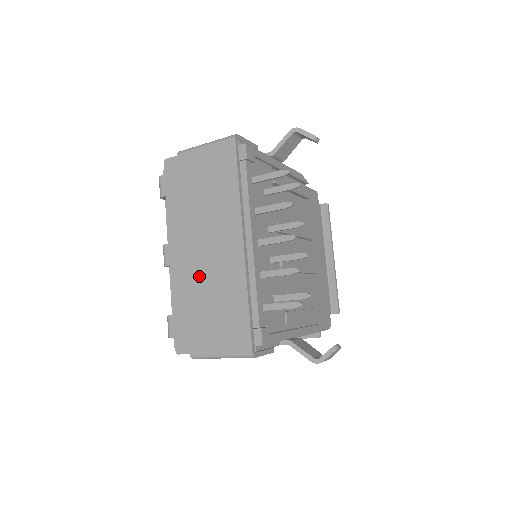
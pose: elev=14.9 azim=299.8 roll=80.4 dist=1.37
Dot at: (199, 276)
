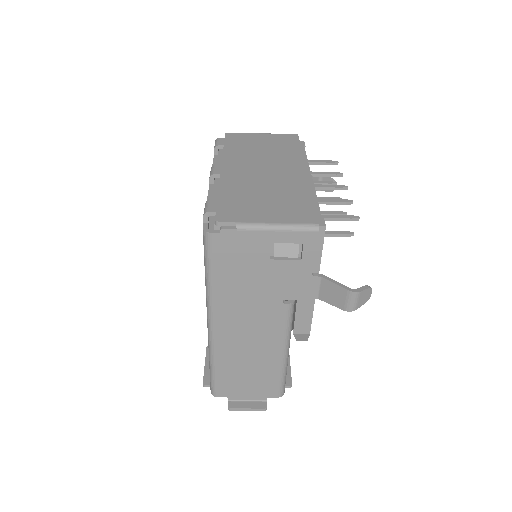
Dot at: (256, 181)
